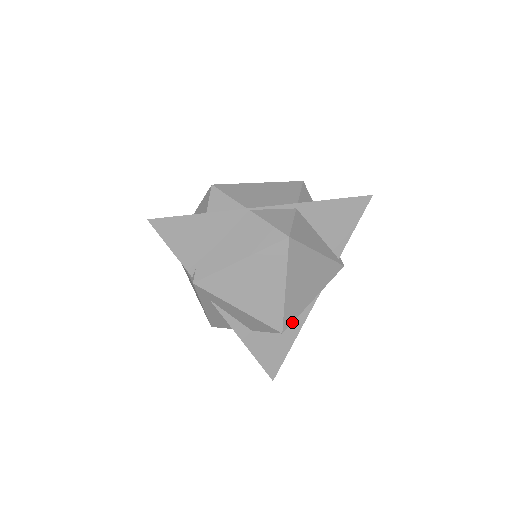
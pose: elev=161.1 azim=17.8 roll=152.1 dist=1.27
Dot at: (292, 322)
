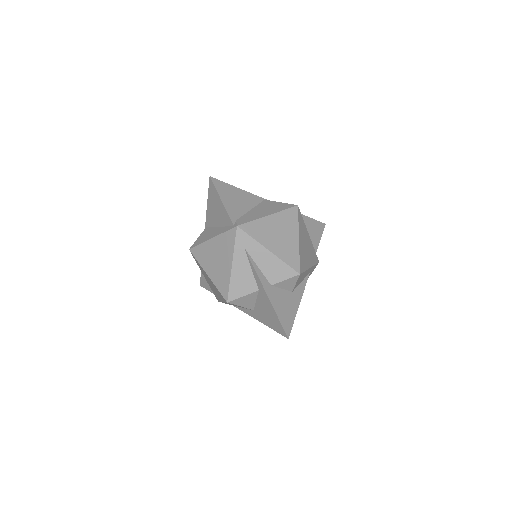
Dot at: (303, 272)
